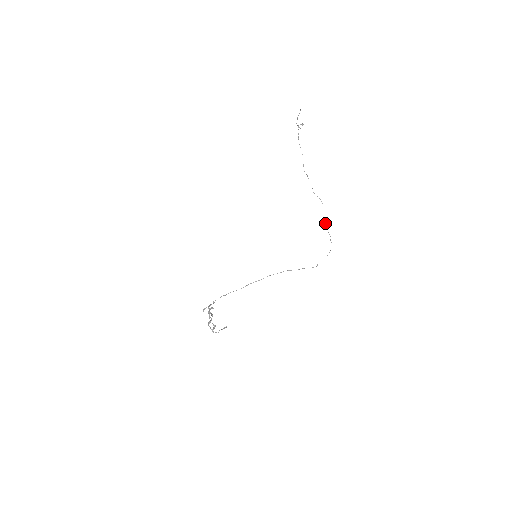
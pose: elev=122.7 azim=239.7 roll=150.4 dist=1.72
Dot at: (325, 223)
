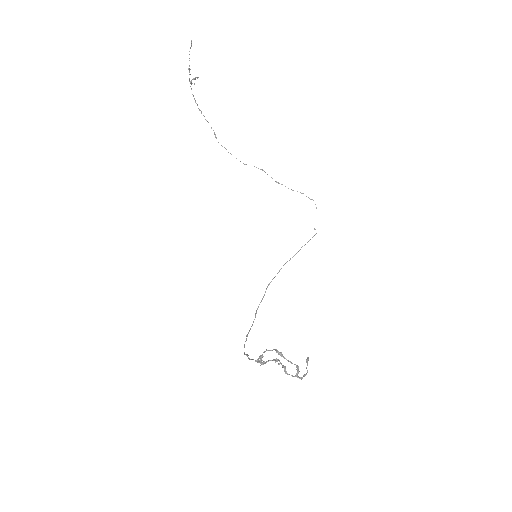
Dot at: occluded
